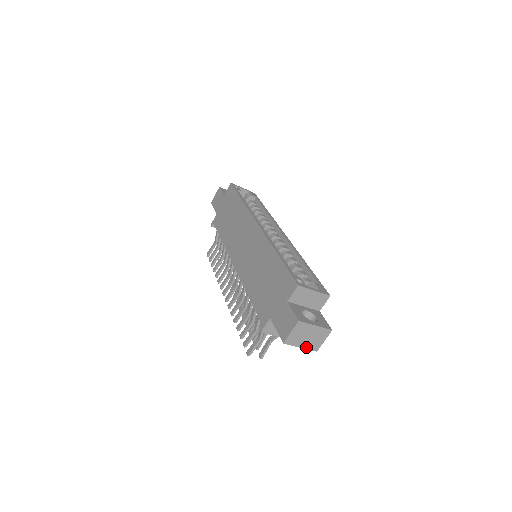
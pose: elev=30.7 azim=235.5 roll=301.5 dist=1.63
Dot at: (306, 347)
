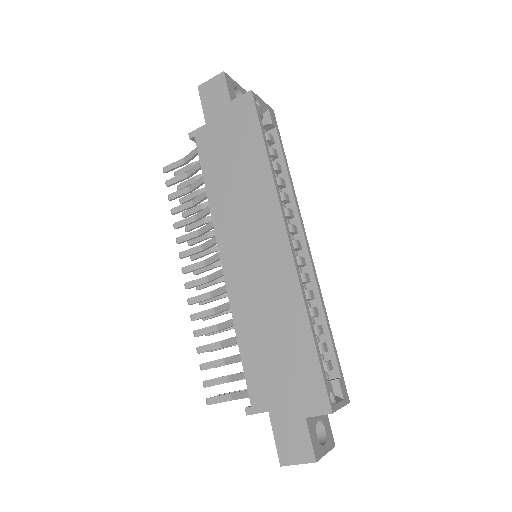
Dot at: occluded
